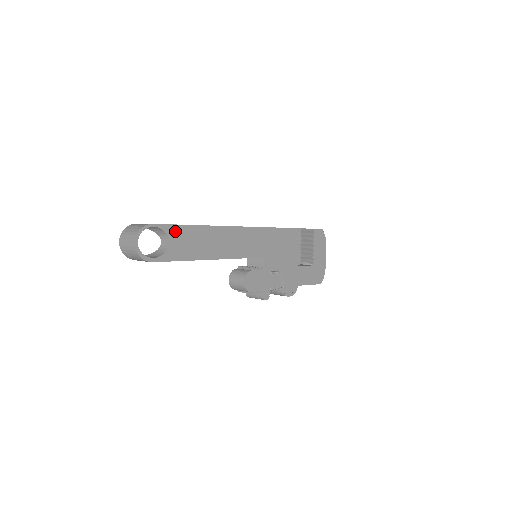
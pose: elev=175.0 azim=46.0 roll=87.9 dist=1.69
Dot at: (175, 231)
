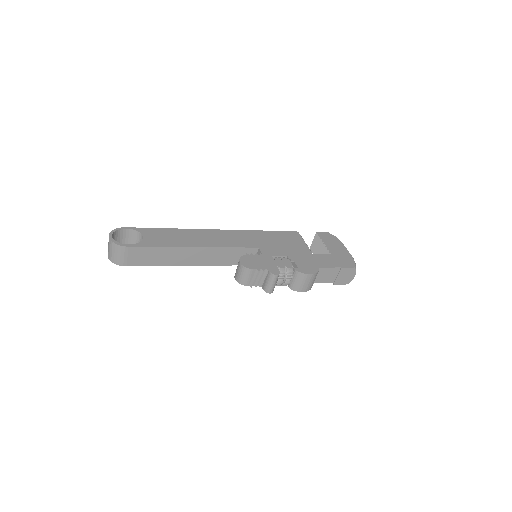
Dot at: (148, 231)
